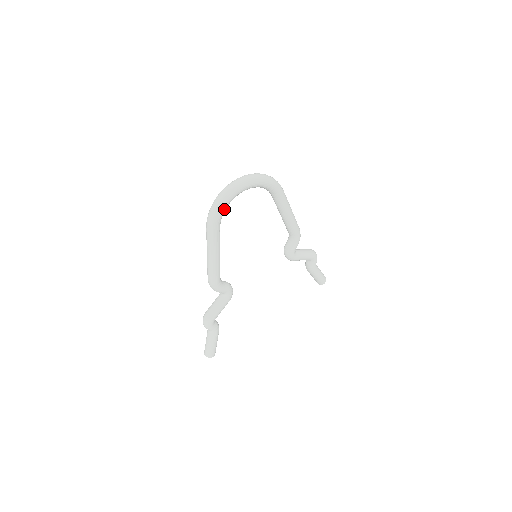
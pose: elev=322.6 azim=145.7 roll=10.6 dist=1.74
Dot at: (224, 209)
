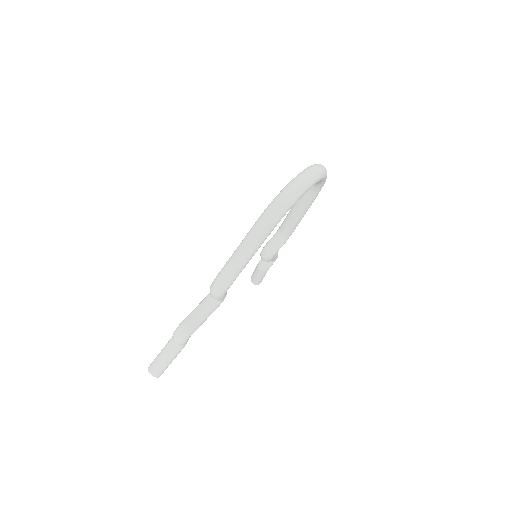
Dot at: (294, 203)
